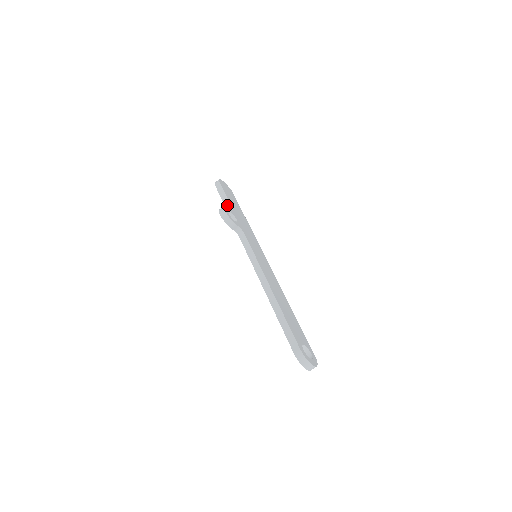
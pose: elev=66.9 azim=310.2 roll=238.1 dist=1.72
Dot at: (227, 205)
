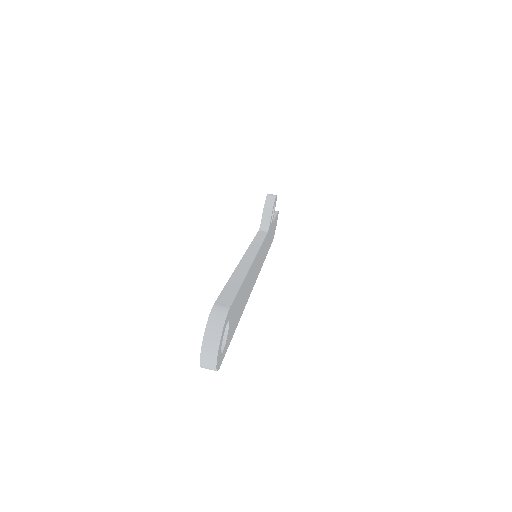
Dot at: occluded
